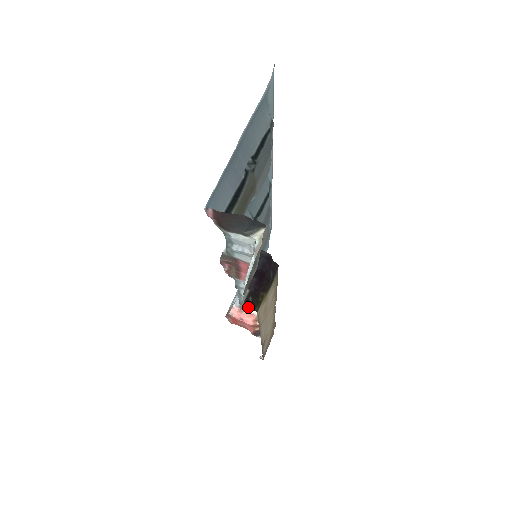
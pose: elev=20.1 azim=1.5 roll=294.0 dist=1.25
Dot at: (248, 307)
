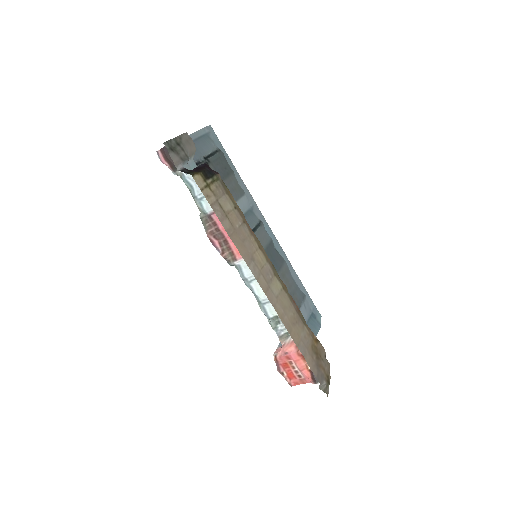
Dot at: (286, 336)
